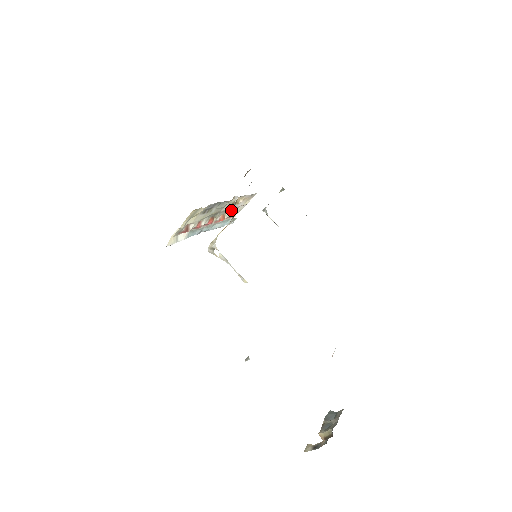
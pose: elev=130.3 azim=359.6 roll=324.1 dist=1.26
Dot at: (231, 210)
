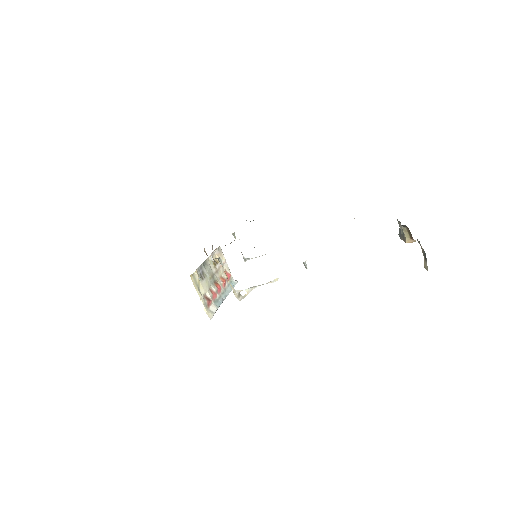
Dot at: (221, 271)
